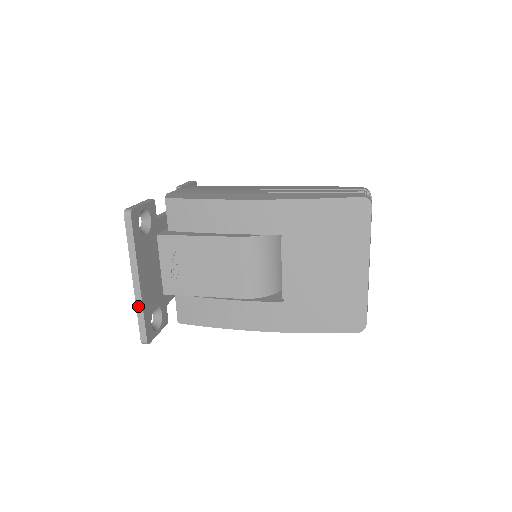
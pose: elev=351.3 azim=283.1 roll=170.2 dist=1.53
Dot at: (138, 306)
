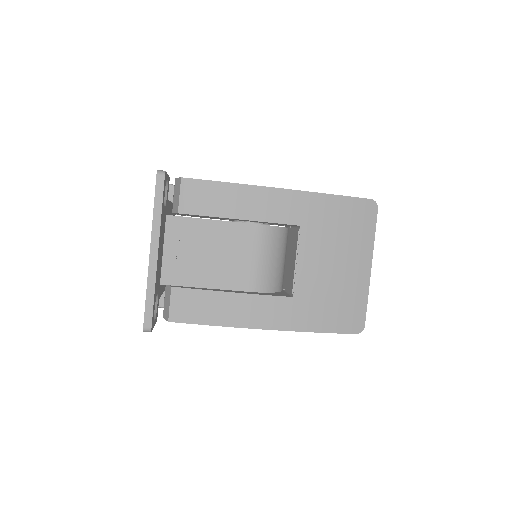
Dot at: (150, 282)
